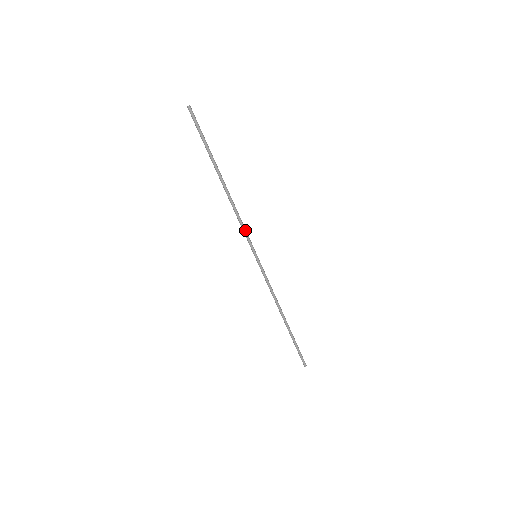
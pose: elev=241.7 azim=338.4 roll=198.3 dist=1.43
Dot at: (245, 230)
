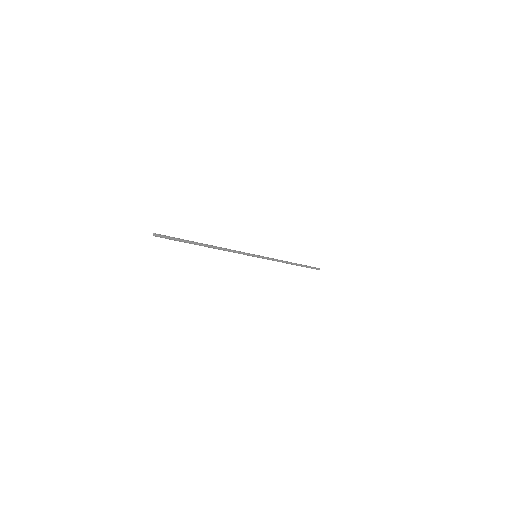
Dot at: (240, 252)
